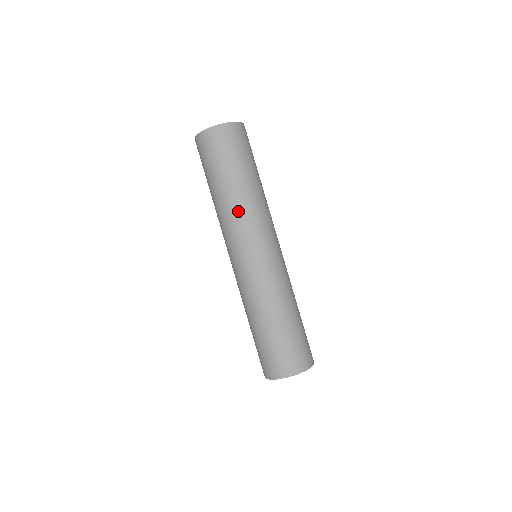
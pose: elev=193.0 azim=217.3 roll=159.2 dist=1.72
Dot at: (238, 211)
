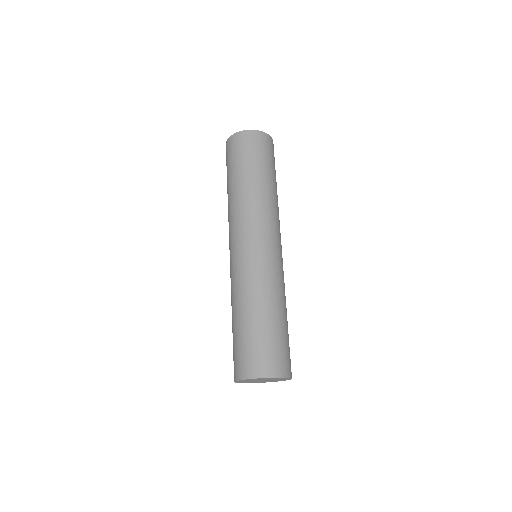
Dot at: (239, 205)
